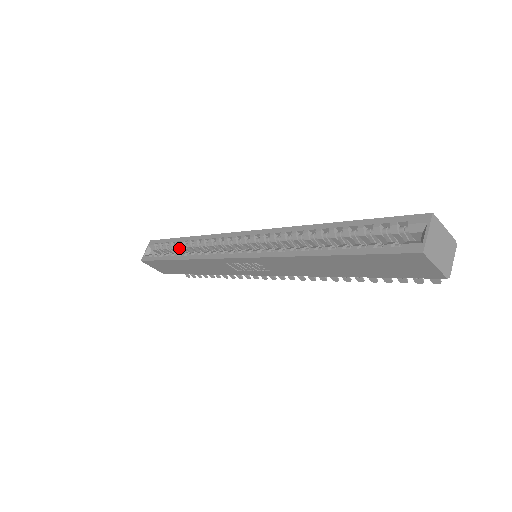
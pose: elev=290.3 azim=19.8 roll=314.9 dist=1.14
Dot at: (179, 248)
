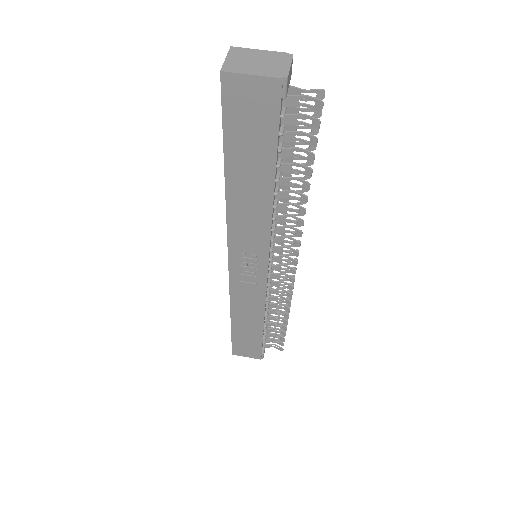
Dot at: occluded
